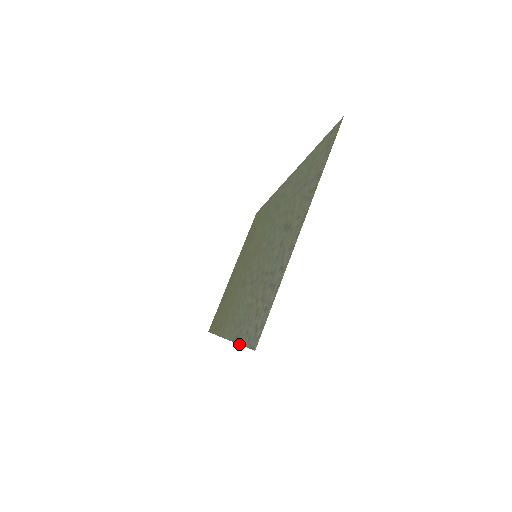
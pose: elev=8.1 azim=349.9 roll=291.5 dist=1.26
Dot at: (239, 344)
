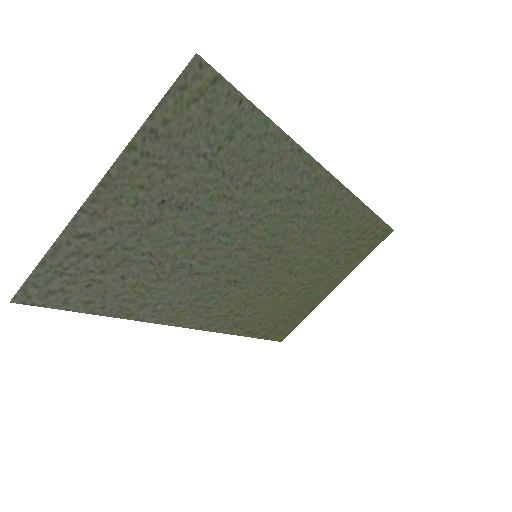
Dot at: (97, 314)
